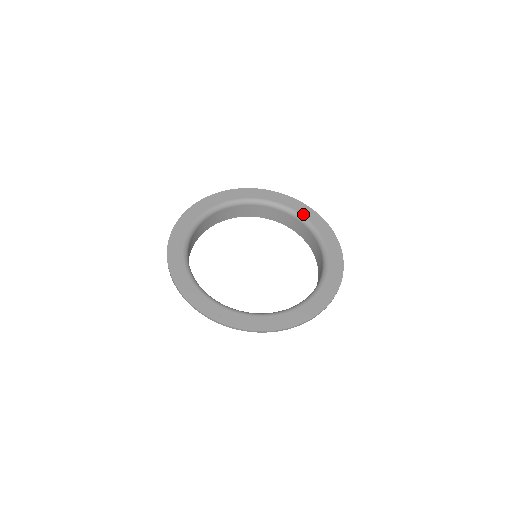
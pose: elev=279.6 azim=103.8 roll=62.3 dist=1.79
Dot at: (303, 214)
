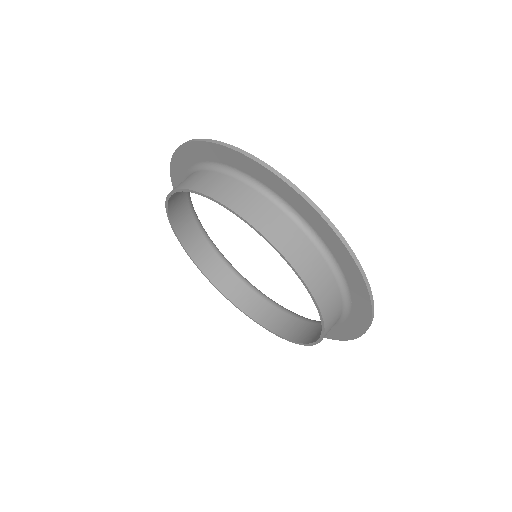
Dot at: occluded
